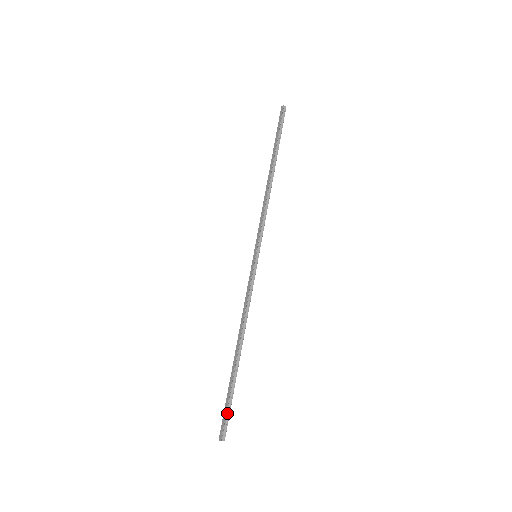
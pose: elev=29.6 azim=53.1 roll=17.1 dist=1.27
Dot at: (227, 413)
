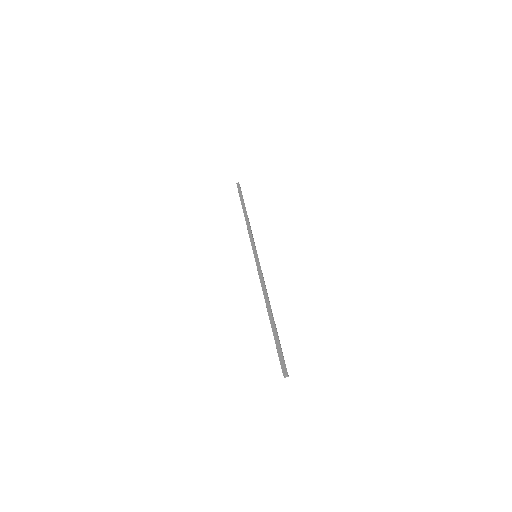
Dot at: (282, 354)
